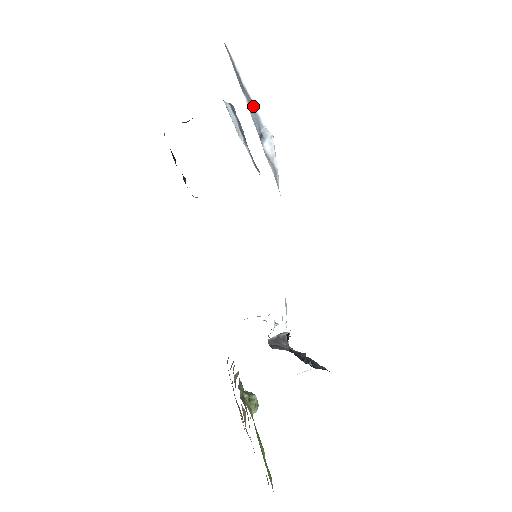
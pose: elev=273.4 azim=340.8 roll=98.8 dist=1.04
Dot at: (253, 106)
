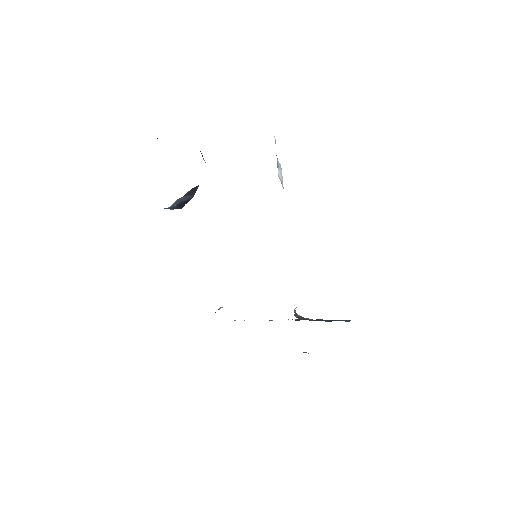
Dot at: occluded
